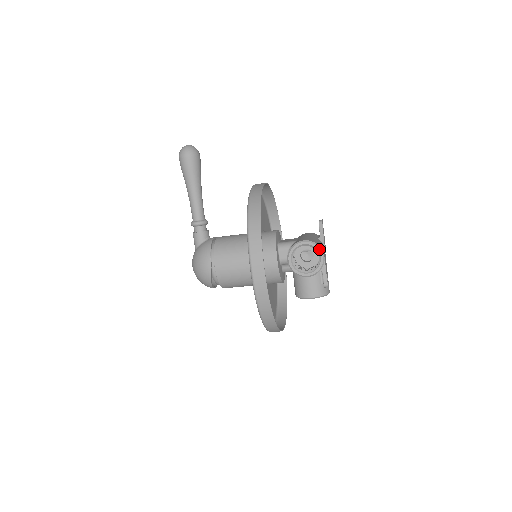
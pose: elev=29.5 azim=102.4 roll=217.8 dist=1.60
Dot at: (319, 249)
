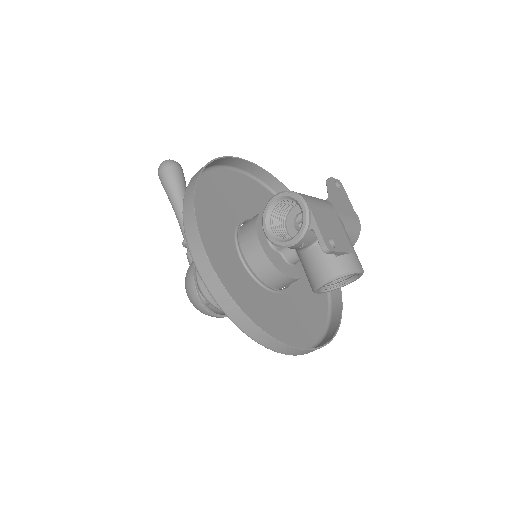
Dot at: (296, 196)
